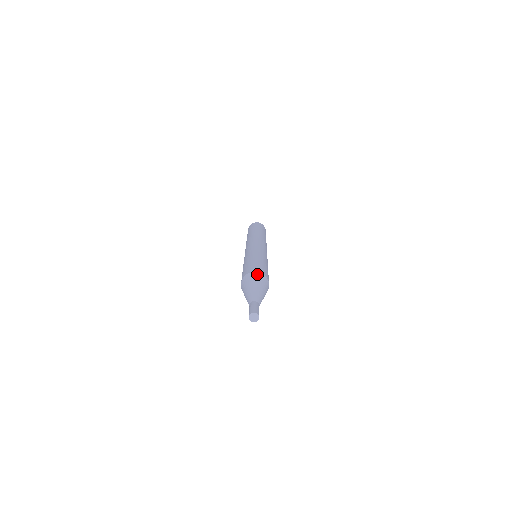
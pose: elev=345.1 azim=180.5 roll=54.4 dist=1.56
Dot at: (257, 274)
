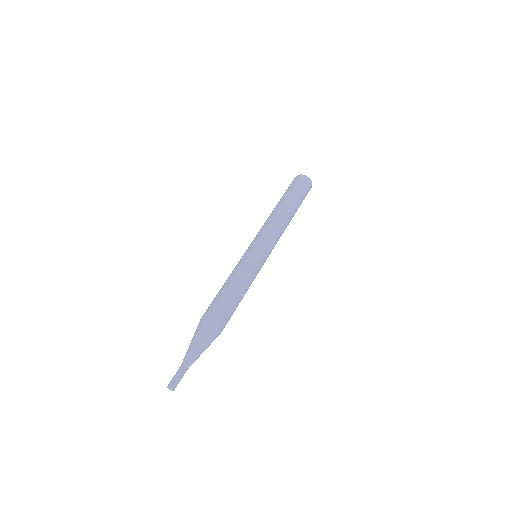
Dot at: (201, 322)
